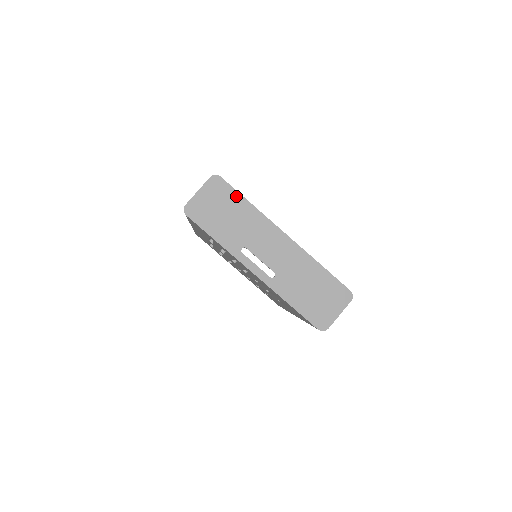
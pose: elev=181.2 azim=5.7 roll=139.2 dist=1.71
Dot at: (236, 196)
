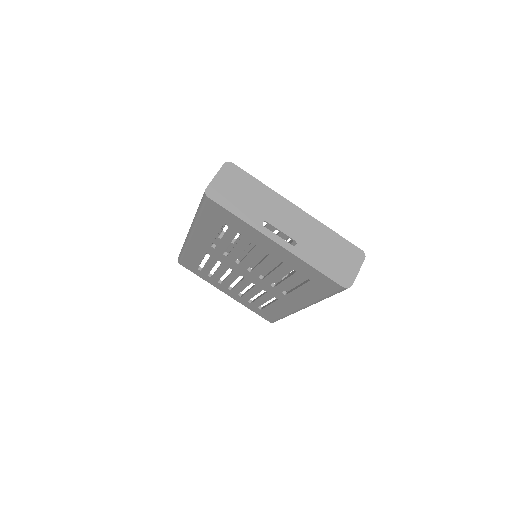
Dot at: (249, 178)
